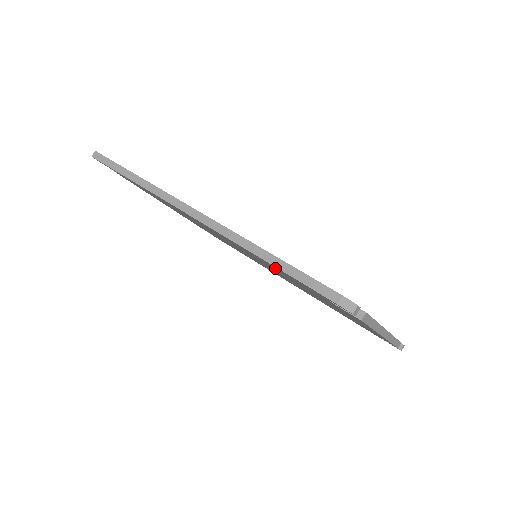
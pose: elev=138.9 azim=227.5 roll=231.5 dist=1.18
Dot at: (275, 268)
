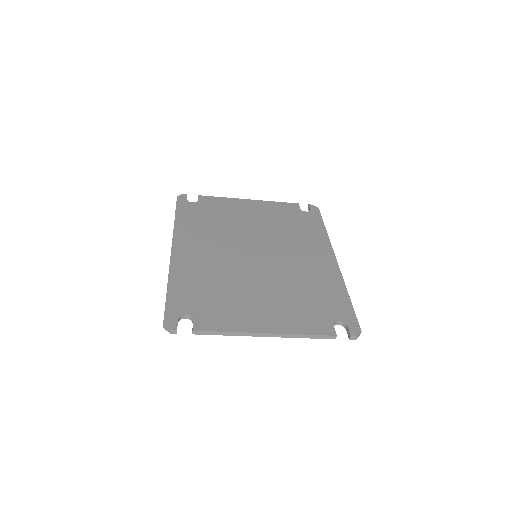
Dot at: occluded
